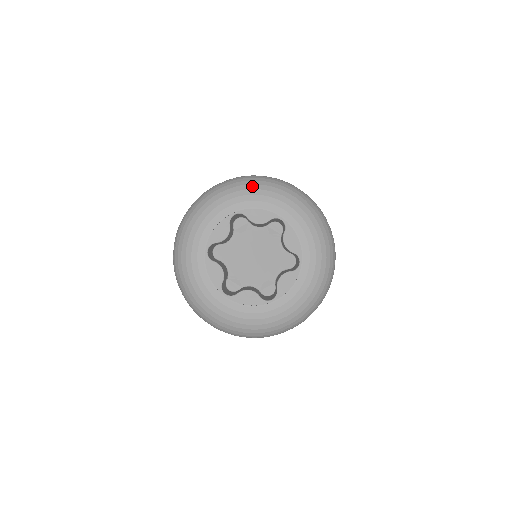
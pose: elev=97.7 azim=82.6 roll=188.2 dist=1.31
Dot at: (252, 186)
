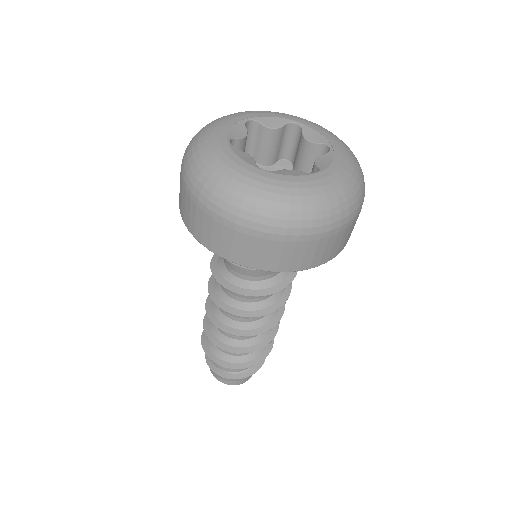
Dot at: occluded
